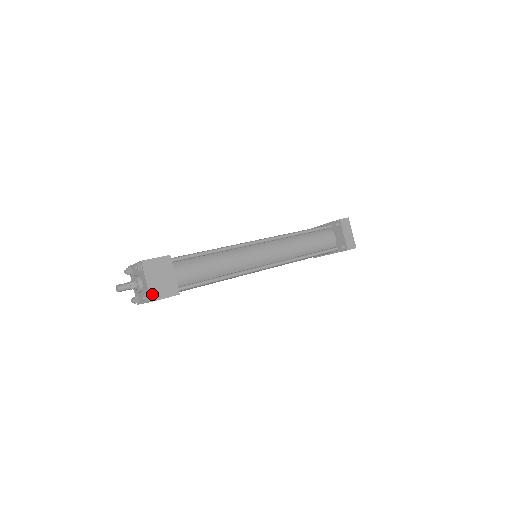
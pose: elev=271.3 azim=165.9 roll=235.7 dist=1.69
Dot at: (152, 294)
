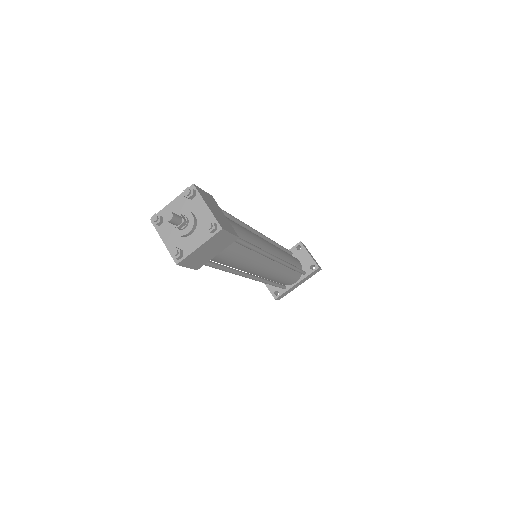
Dot at: (218, 222)
